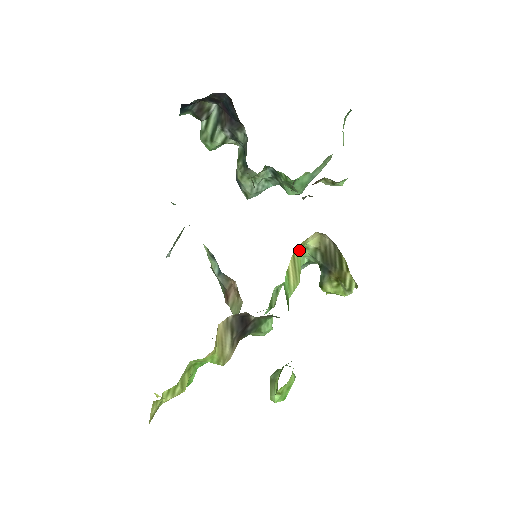
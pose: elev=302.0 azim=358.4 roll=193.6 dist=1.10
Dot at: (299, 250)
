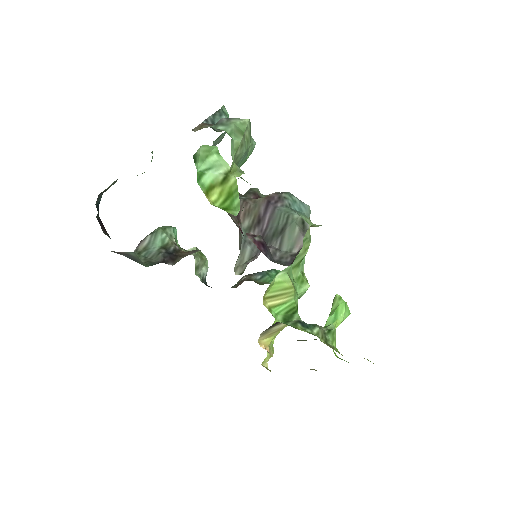
Dot at: (269, 289)
